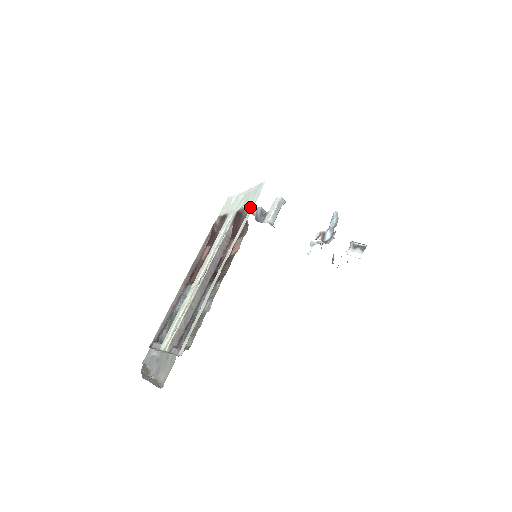
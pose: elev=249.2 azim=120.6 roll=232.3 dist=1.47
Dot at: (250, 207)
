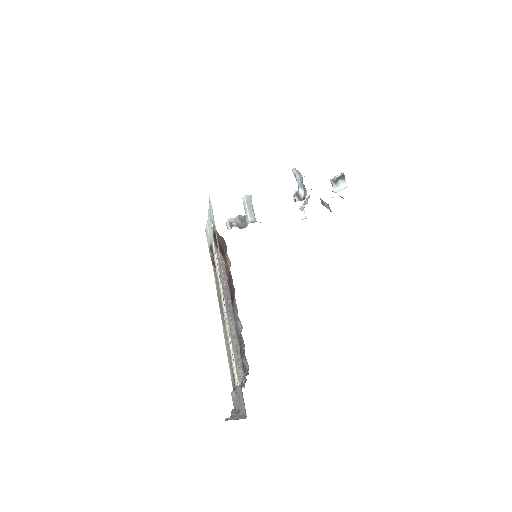
Dot at: (214, 224)
